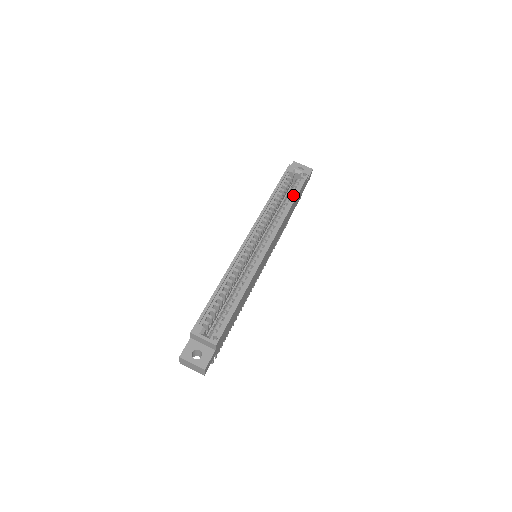
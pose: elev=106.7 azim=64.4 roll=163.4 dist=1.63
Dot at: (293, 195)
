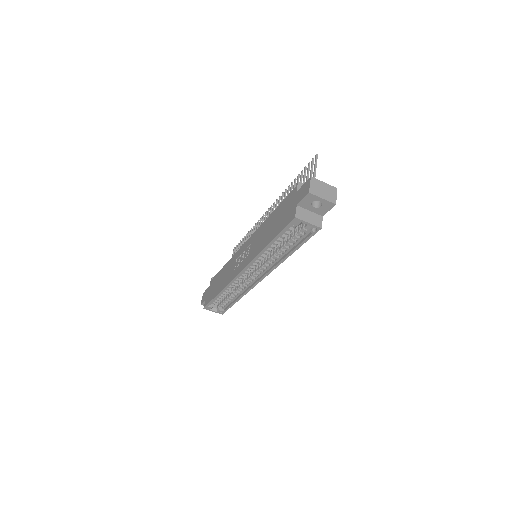
Dot at: (295, 244)
